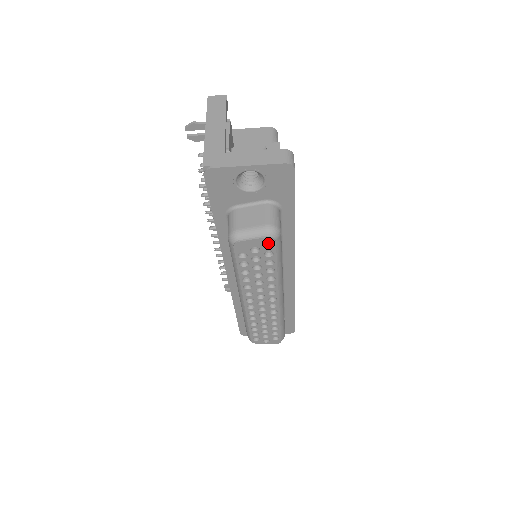
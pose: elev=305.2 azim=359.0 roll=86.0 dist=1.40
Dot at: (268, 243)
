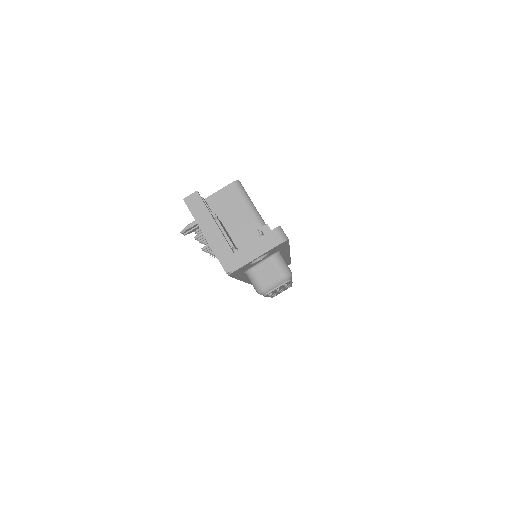
Dot at: occluded
